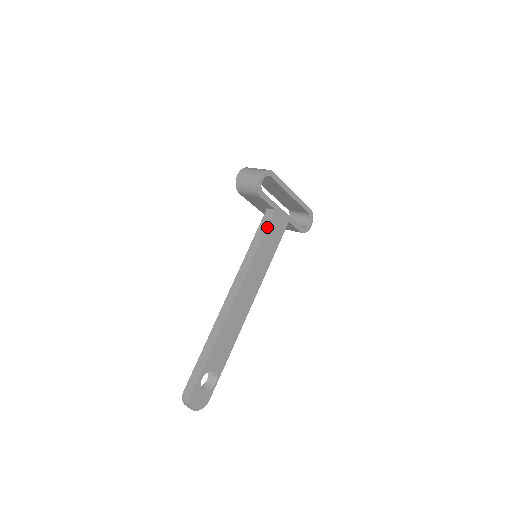
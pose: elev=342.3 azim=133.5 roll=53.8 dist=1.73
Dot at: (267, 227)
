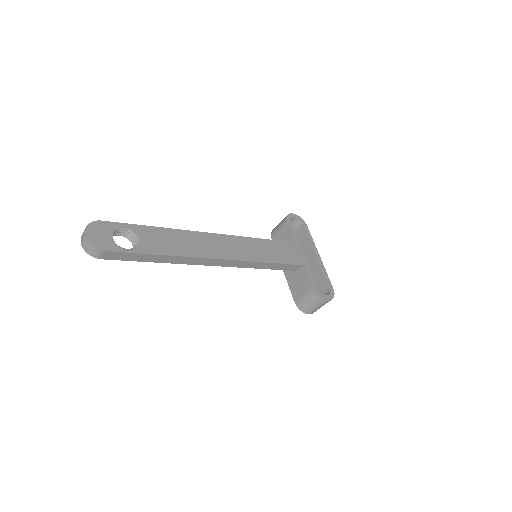
Dot at: (280, 241)
